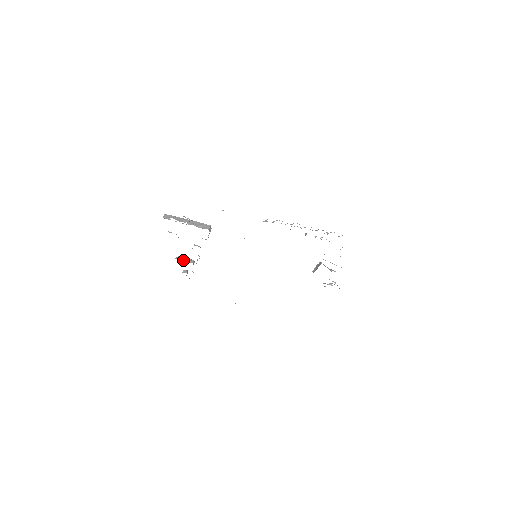
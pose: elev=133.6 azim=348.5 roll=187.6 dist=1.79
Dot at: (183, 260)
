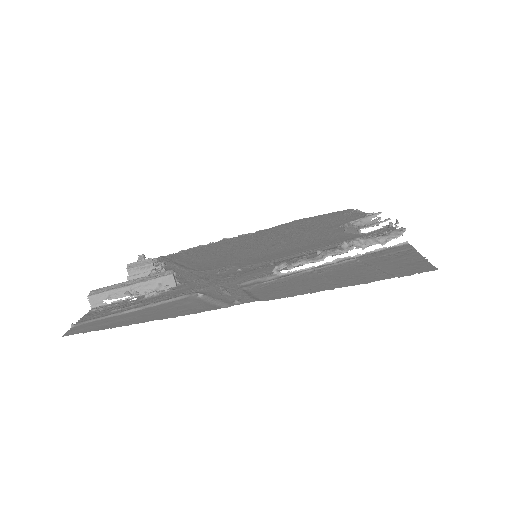
Dot at: occluded
